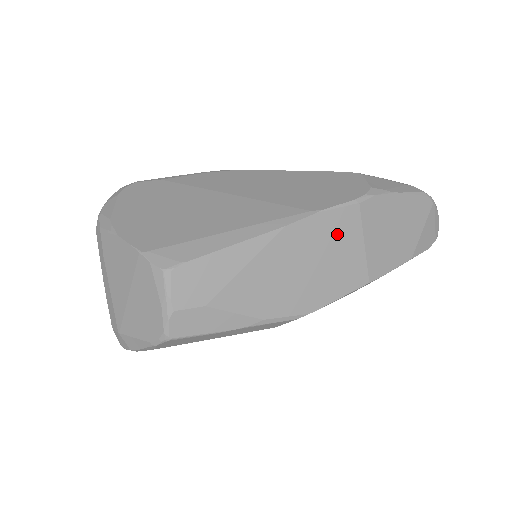
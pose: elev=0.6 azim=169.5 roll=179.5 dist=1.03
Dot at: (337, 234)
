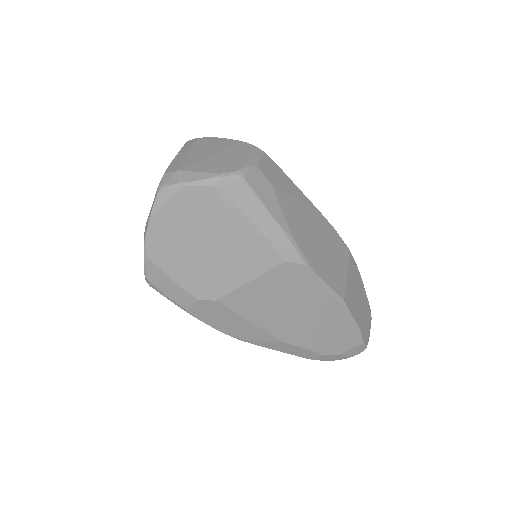
Dot at: (338, 251)
